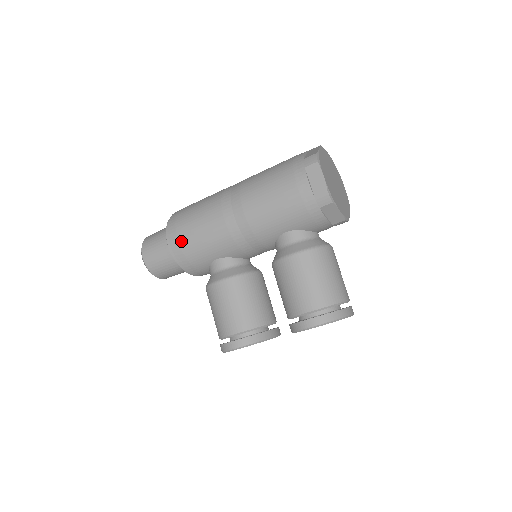
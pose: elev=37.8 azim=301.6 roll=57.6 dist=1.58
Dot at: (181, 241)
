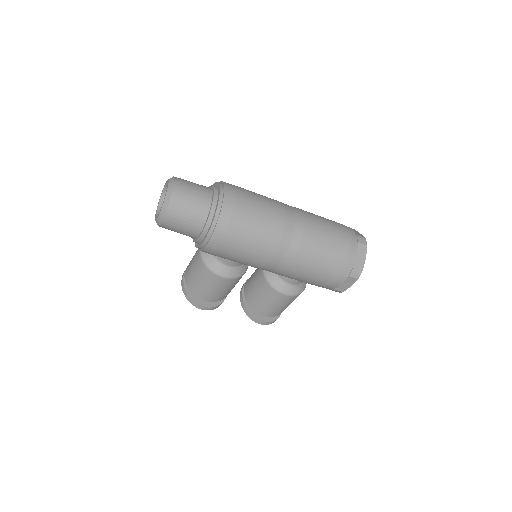
Dot at: (220, 250)
